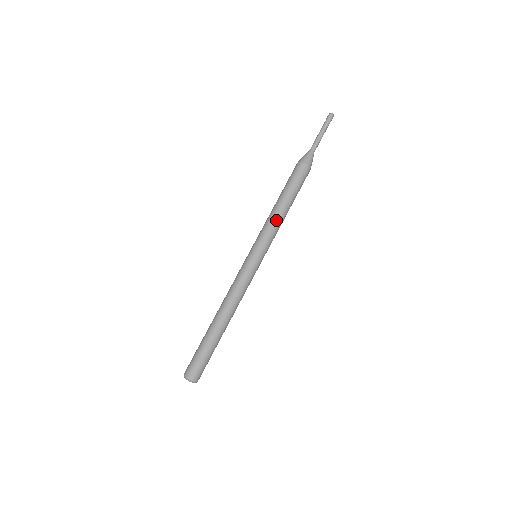
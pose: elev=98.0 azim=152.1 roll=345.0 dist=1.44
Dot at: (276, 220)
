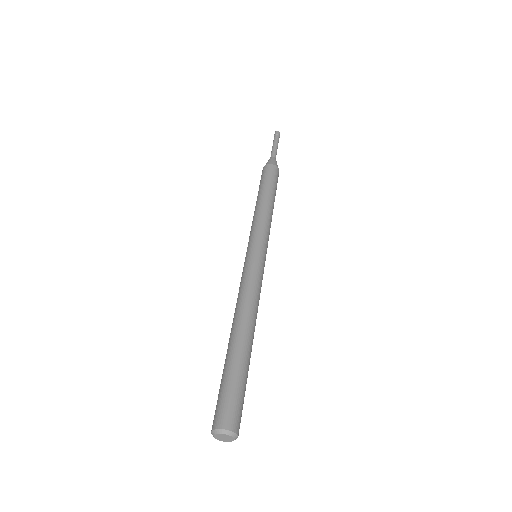
Dot at: (265, 213)
